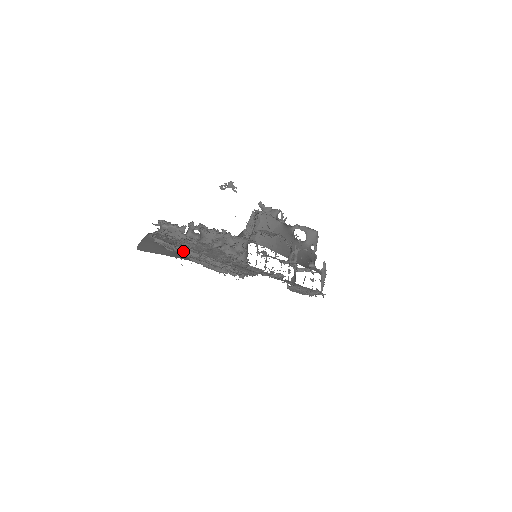
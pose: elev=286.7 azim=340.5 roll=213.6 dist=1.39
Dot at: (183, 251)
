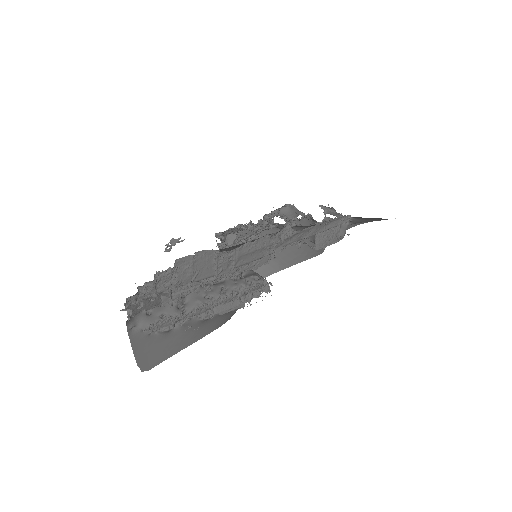
Dot at: (182, 313)
